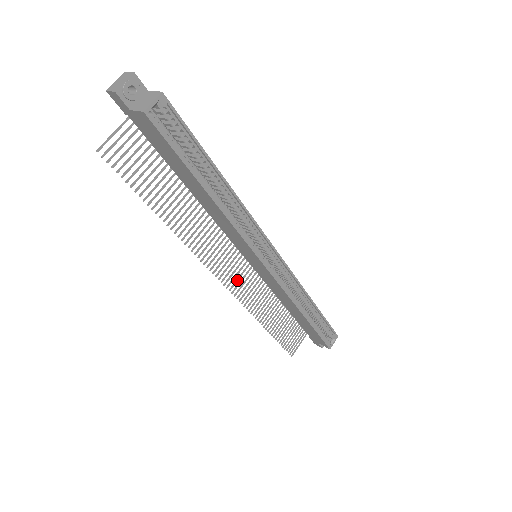
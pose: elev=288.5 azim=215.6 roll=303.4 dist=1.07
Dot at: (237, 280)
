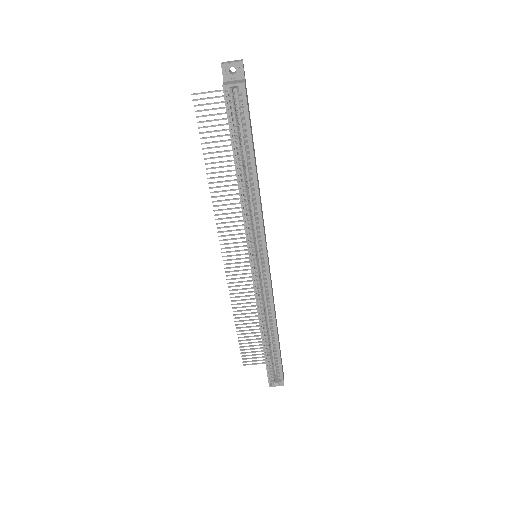
Dot at: (235, 263)
